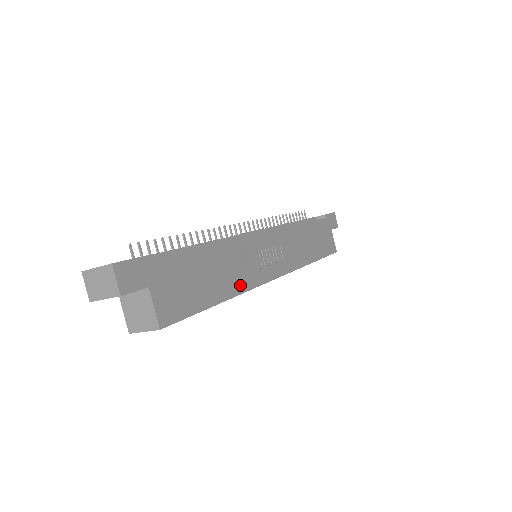
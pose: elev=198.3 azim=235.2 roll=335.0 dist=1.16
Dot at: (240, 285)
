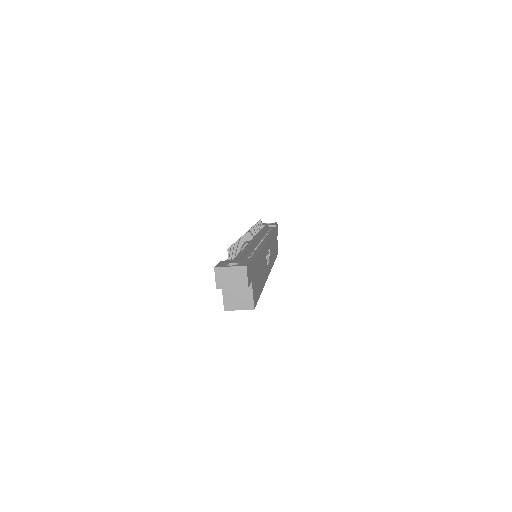
Dot at: (264, 279)
